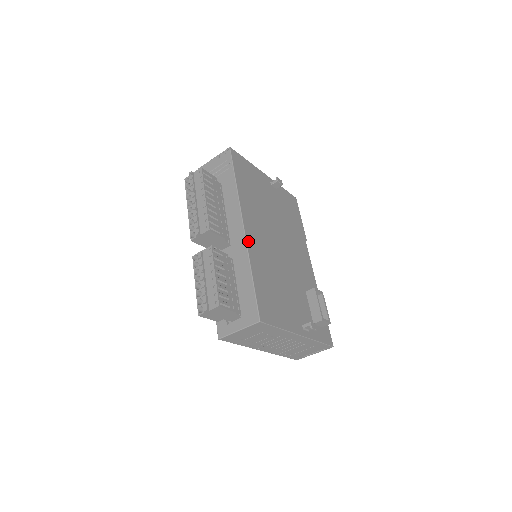
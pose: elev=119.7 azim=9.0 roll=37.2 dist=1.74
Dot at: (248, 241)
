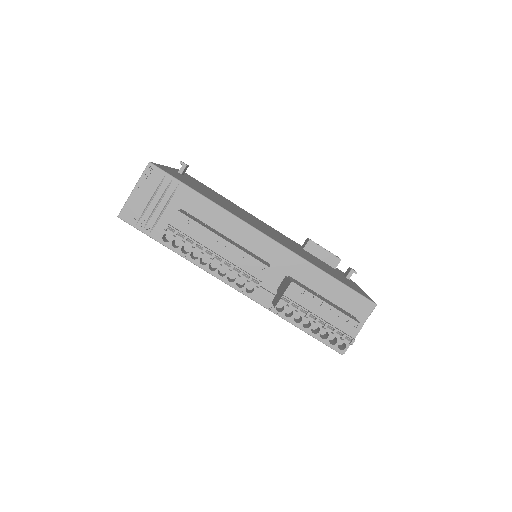
Dot at: (286, 247)
